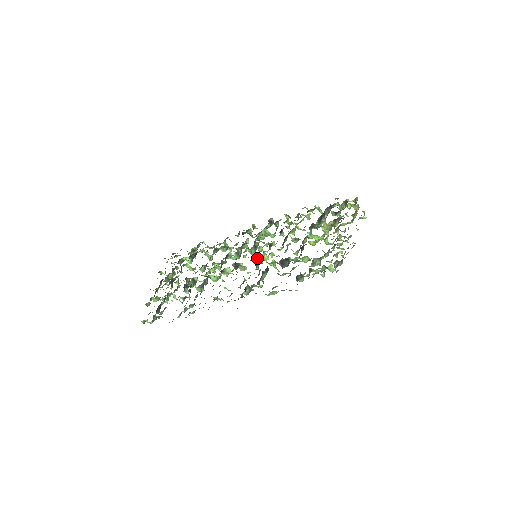
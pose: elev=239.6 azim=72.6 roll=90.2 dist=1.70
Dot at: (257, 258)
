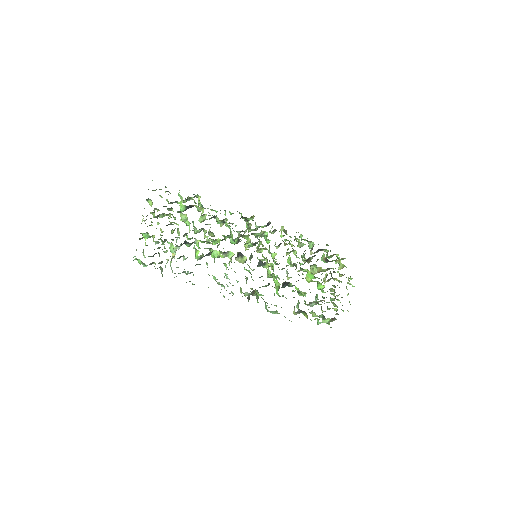
Dot at: (260, 261)
